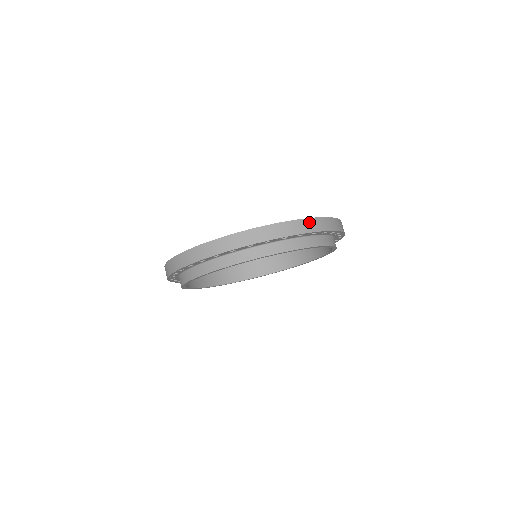
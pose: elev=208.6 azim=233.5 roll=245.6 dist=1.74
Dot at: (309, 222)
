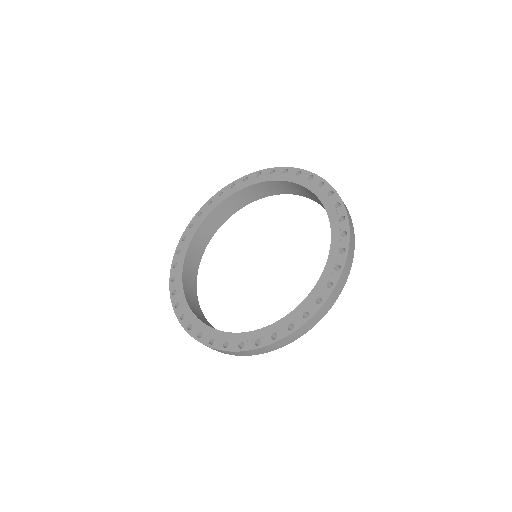
Dot at: (342, 278)
